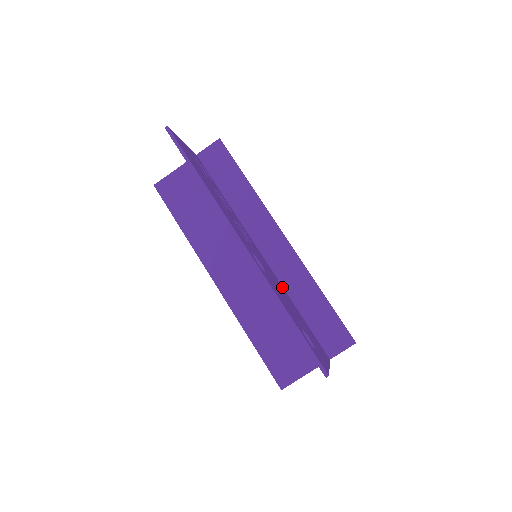
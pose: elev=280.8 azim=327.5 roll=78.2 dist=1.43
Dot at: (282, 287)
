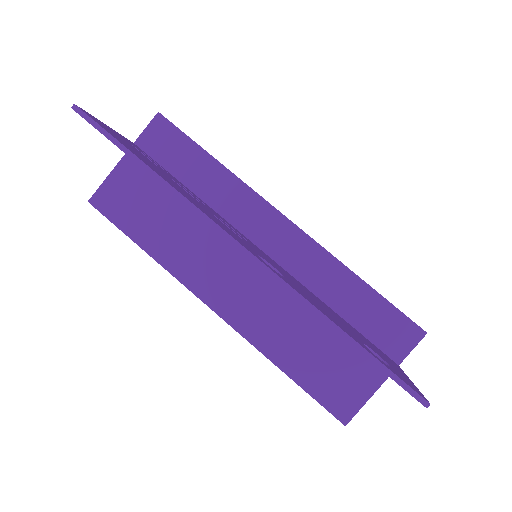
Dot at: occluded
